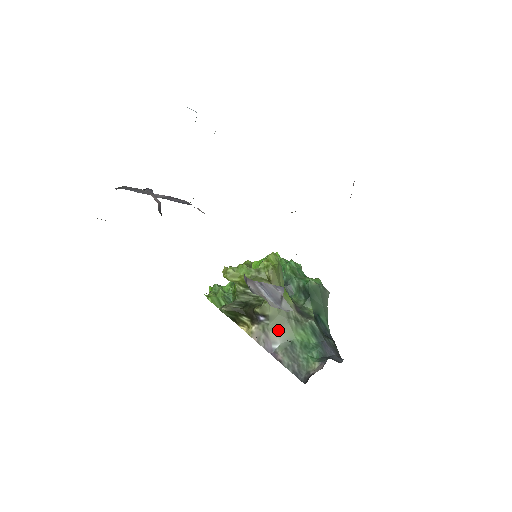
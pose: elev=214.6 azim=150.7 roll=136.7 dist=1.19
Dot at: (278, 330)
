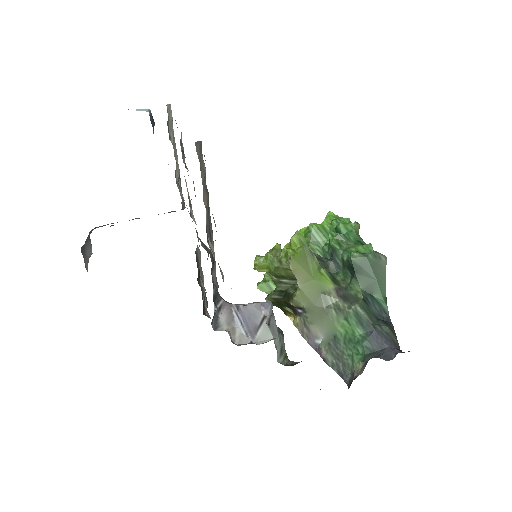
Dot at: (318, 323)
